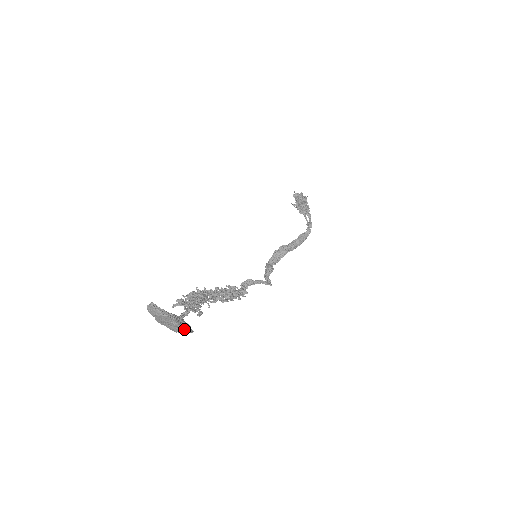
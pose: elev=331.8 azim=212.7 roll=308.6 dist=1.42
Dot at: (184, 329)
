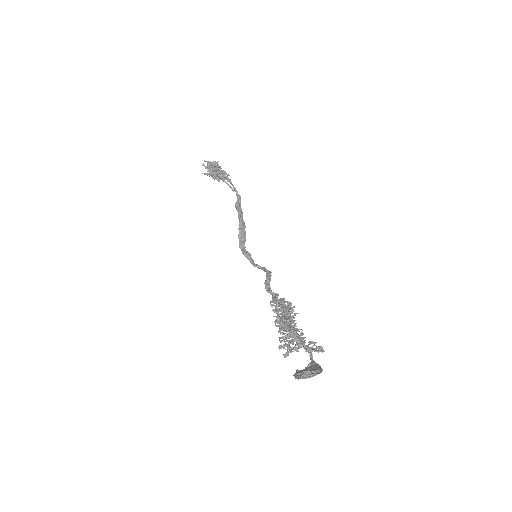
Dot at: occluded
